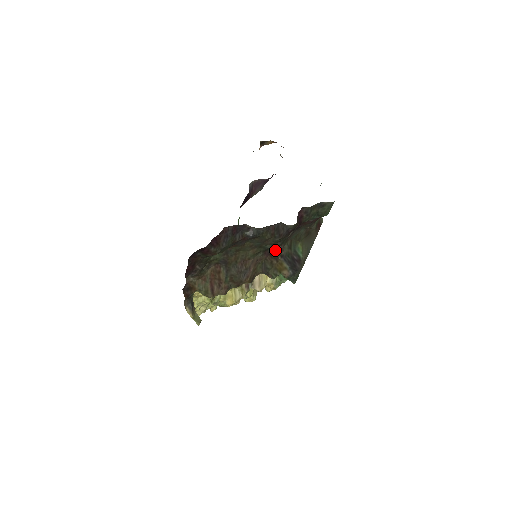
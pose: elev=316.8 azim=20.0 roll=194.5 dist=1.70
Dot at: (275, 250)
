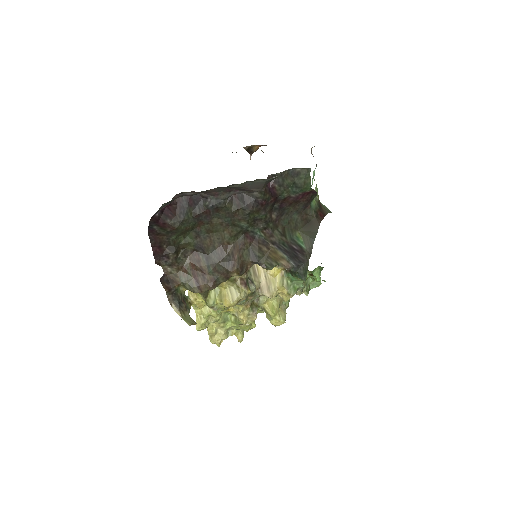
Dot at: (260, 234)
